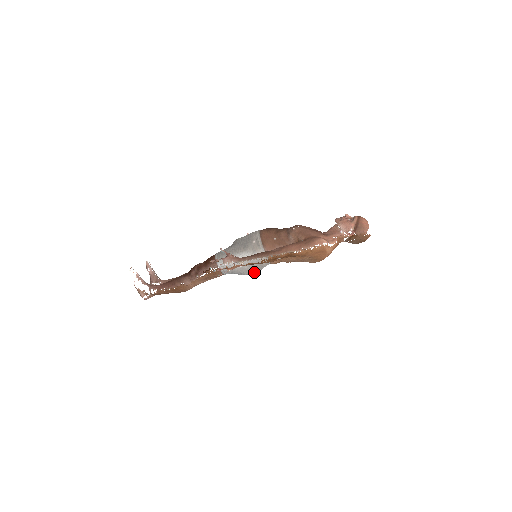
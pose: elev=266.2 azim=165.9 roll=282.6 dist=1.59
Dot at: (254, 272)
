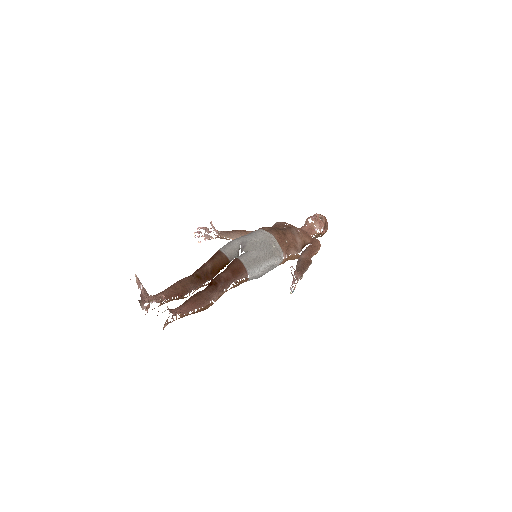
Dot at: occluded
